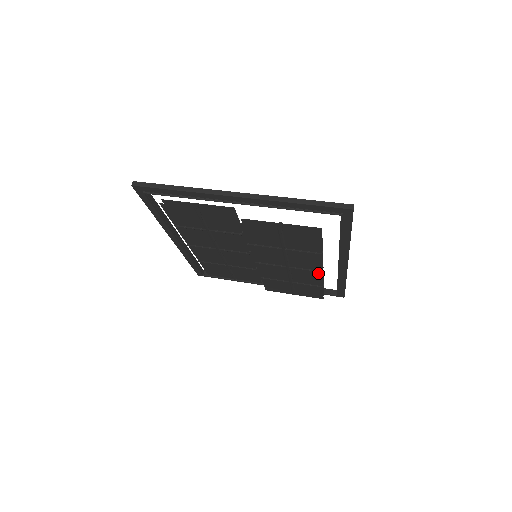
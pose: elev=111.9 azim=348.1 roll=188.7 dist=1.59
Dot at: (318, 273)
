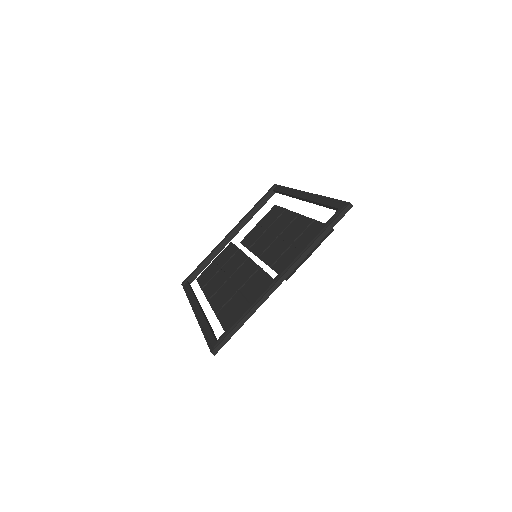
Dot at: occluded
